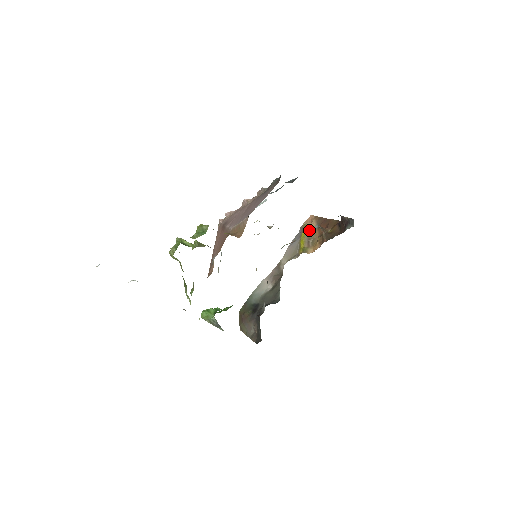
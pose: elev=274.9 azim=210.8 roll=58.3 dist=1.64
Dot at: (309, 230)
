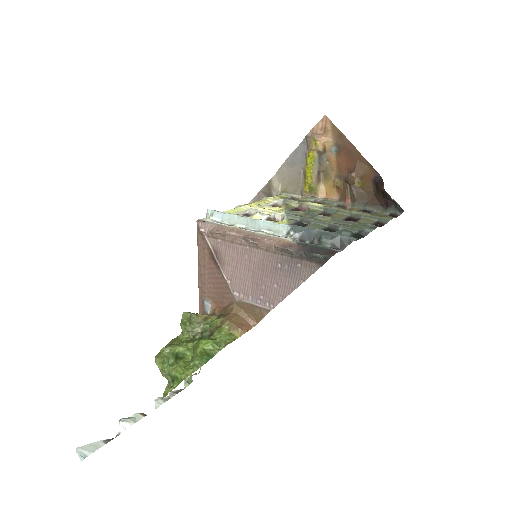
Dot at: (321, 153)
